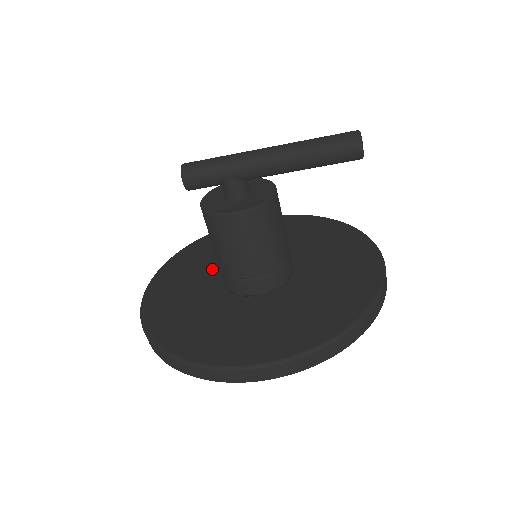
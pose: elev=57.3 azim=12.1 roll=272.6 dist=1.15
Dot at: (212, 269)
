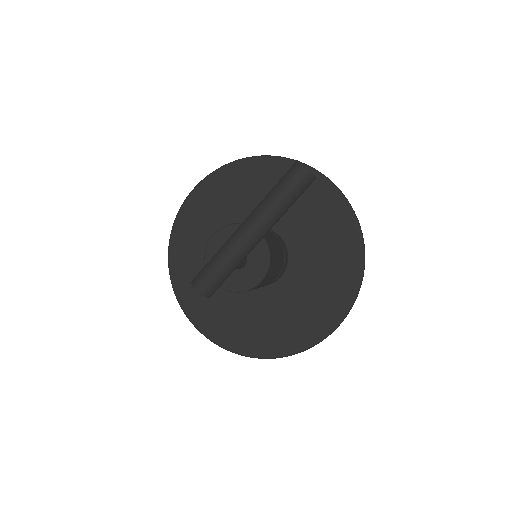
Dot at: occluded
